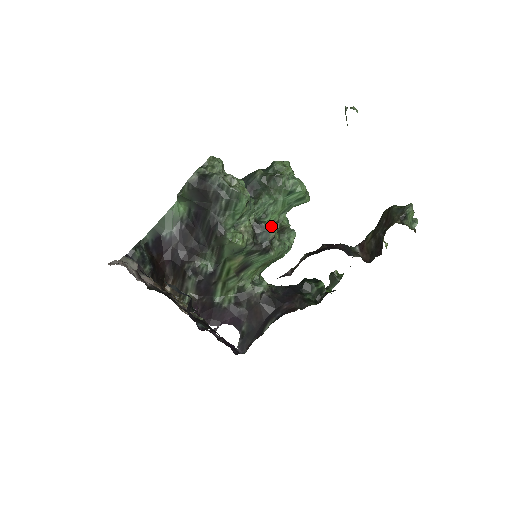
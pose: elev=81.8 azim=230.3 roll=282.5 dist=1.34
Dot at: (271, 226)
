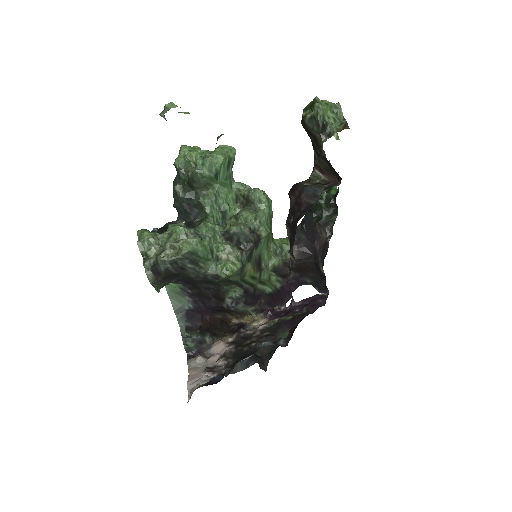
Dot at: (238, 227)
